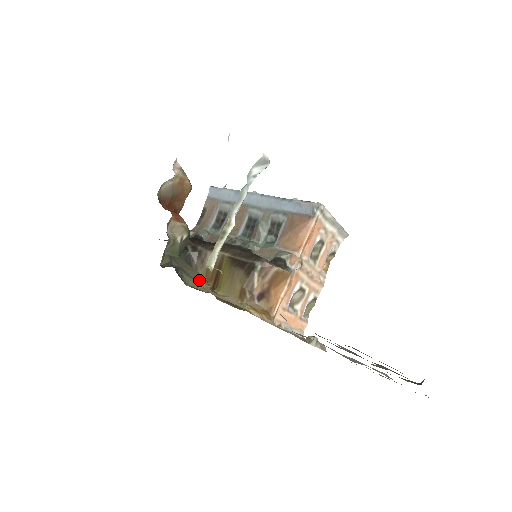
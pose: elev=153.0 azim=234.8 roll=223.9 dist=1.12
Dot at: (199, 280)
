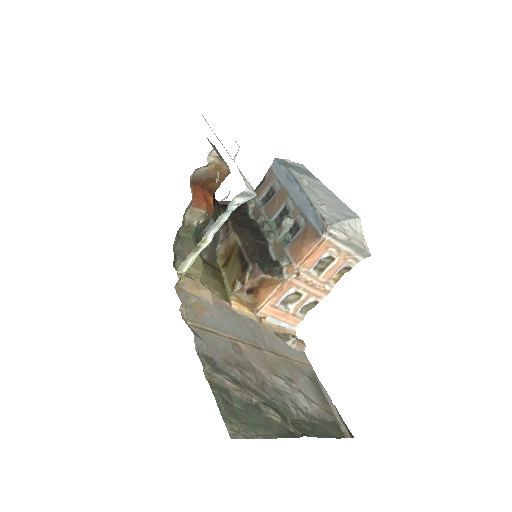
Dot at: (194, 266)
